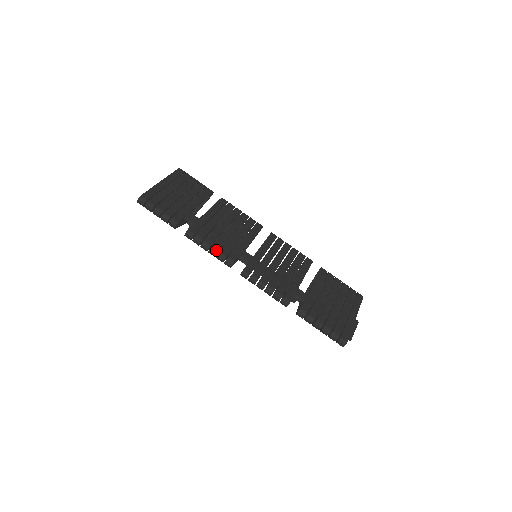
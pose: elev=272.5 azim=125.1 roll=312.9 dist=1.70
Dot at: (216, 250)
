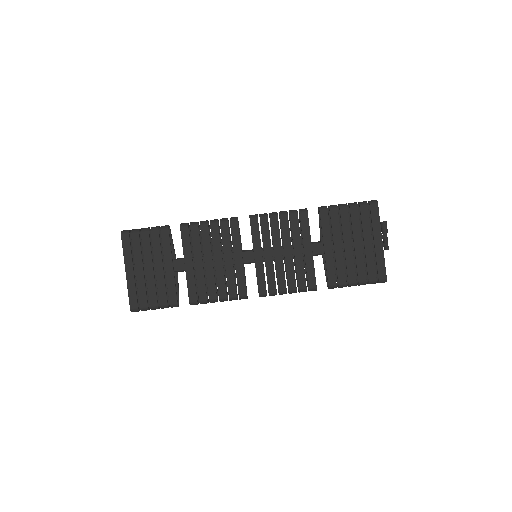
Dot at: (225, 299)
